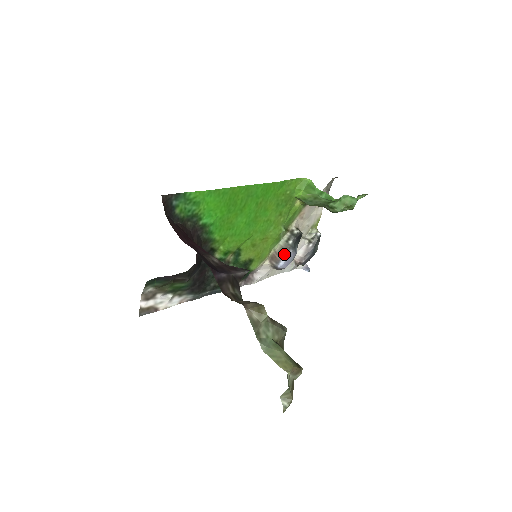
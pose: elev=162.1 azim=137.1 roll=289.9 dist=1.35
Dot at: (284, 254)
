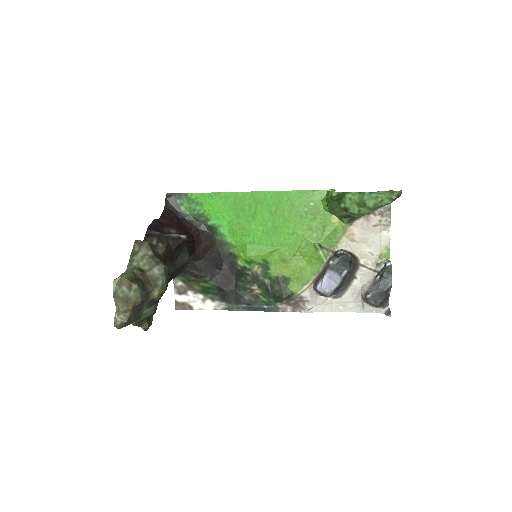
Dot at: (323, 275)
